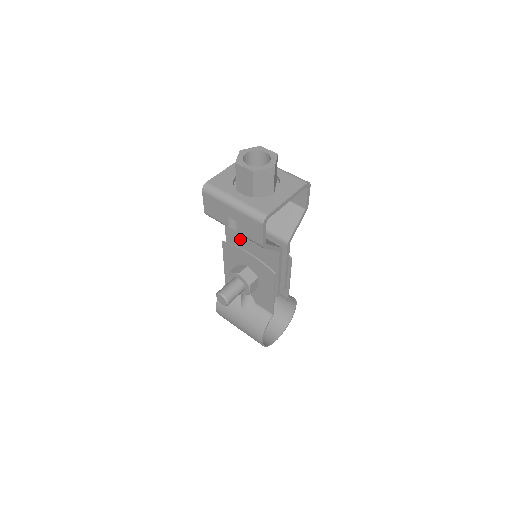
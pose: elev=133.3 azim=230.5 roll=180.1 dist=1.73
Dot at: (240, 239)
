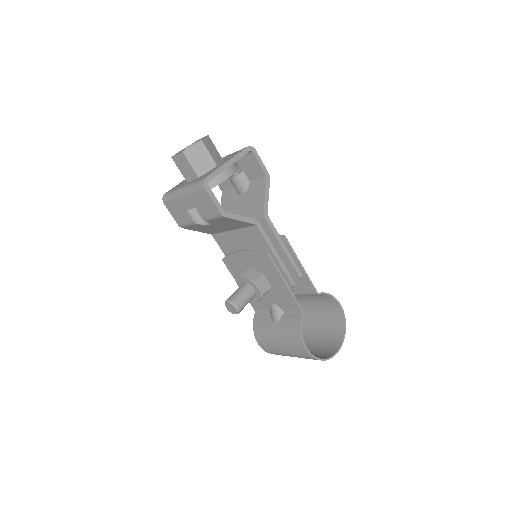
Dot at: (231, 244)
